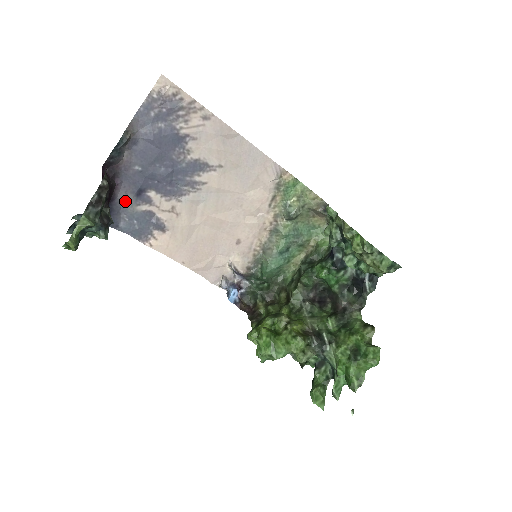
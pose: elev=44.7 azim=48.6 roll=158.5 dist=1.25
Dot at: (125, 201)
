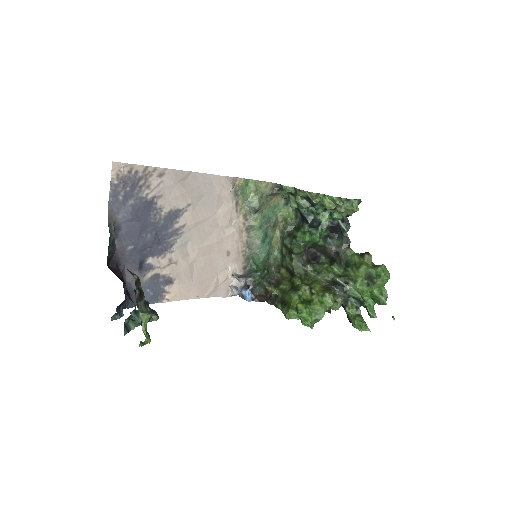
Dot at: (133, 280)
